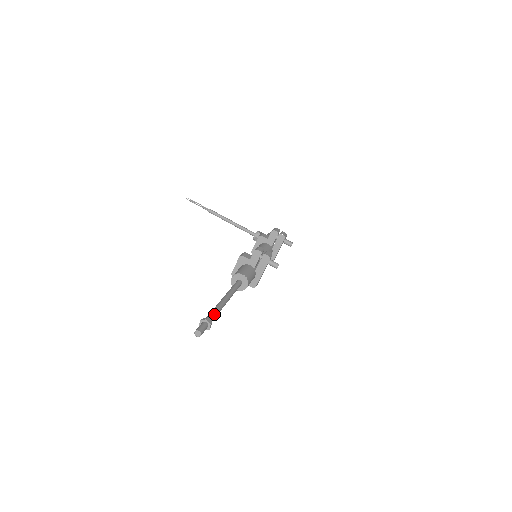
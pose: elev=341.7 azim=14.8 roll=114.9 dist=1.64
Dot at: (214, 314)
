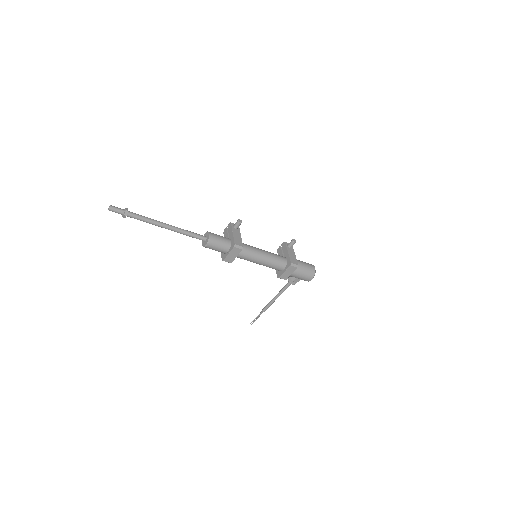
Dot at: (140, 215)
